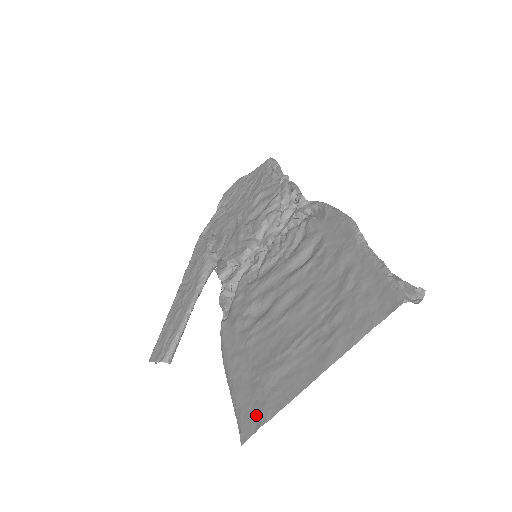
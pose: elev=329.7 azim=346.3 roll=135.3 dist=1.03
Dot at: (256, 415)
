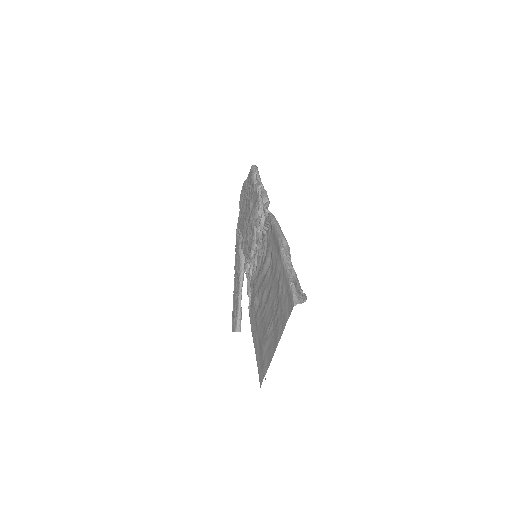
Dot at: (262, 371)
